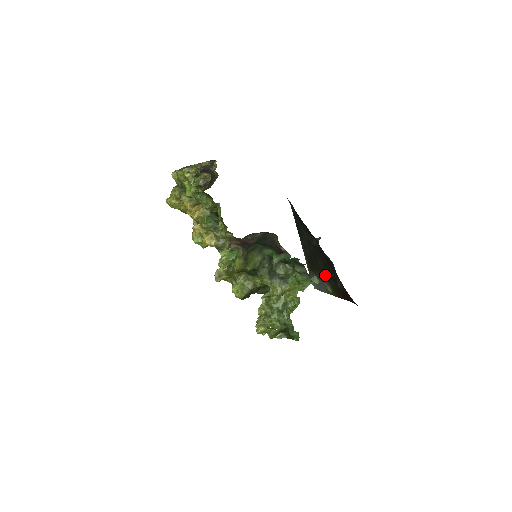
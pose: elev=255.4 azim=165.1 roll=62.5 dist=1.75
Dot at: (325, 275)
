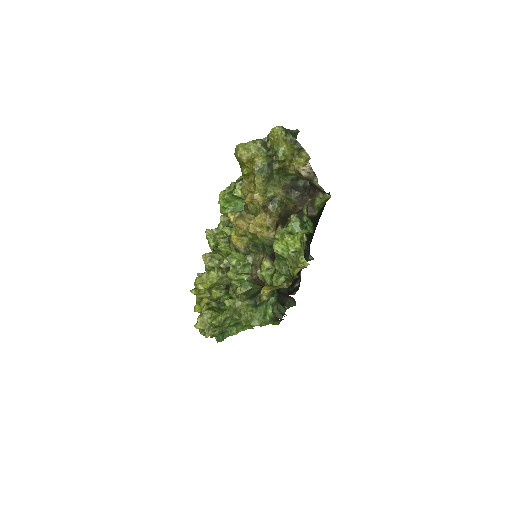
Dot at: occluded
